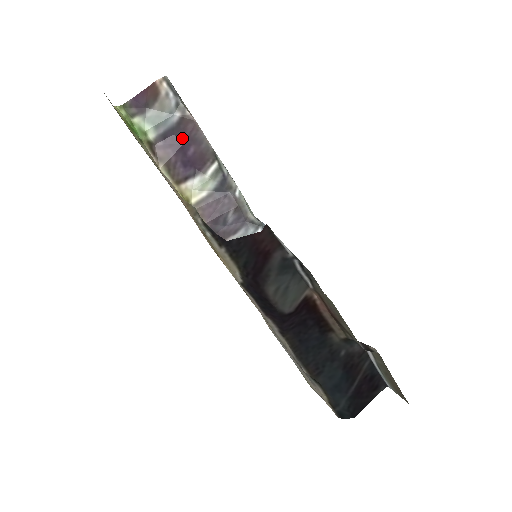
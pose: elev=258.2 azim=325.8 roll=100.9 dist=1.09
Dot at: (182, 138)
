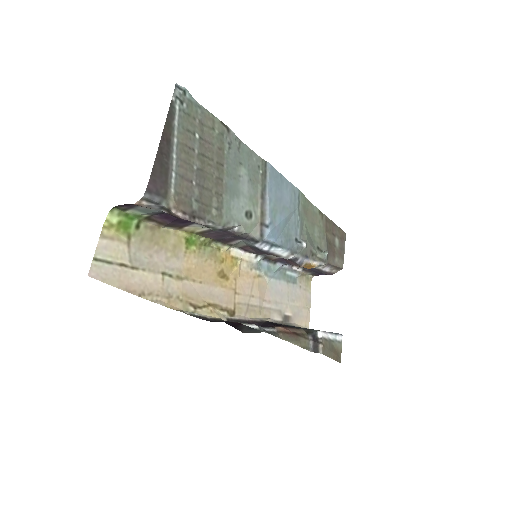
Dot at: (174, 217)
